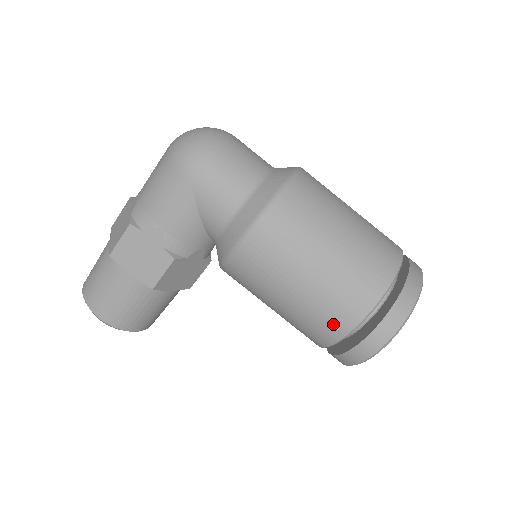
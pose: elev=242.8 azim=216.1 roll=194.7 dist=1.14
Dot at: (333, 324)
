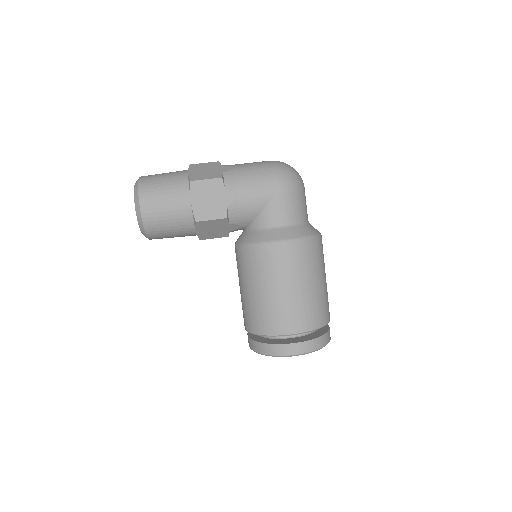
Dot at: (282, 324)
